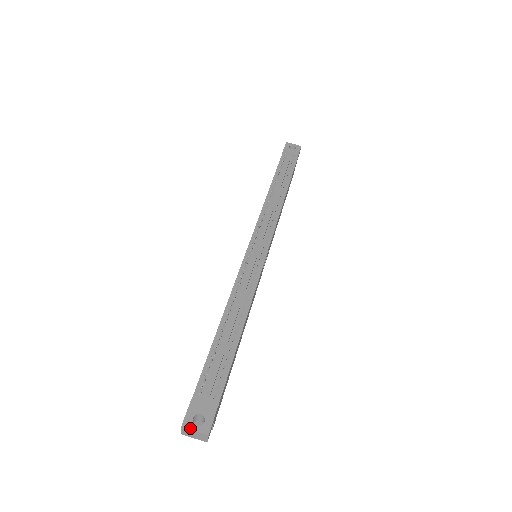
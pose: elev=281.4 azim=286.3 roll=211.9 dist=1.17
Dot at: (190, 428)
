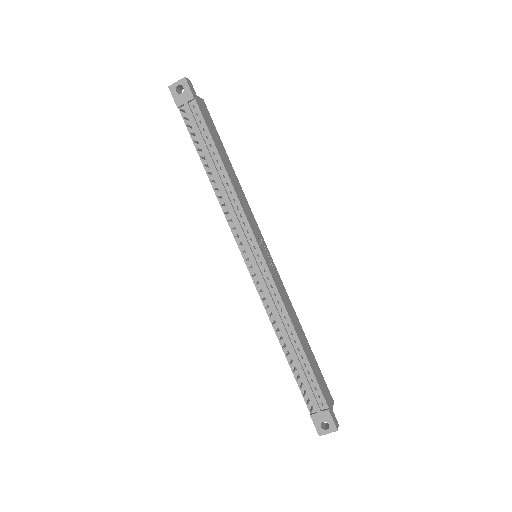
Dot at: (324, 434)
